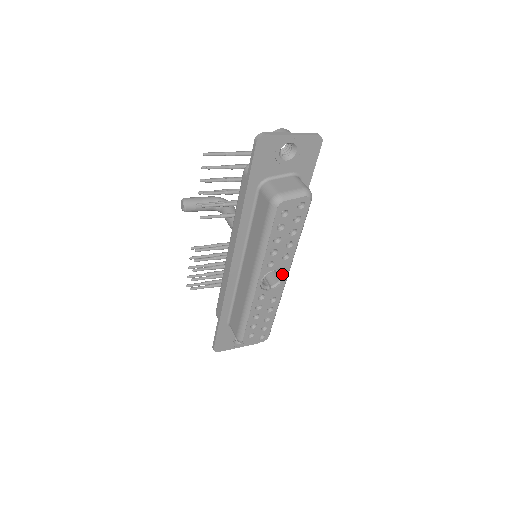
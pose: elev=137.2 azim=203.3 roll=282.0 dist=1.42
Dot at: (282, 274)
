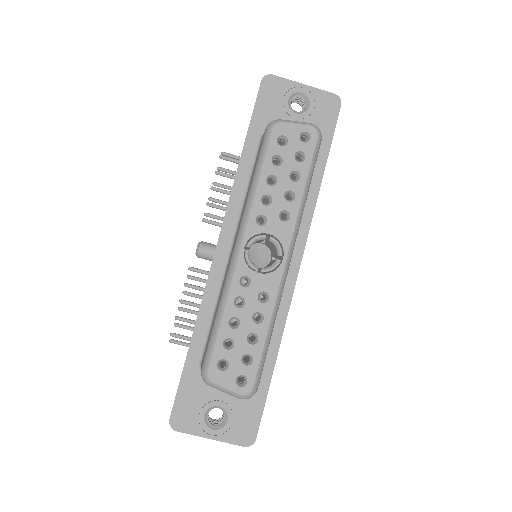
Dot at: (279, 248)
